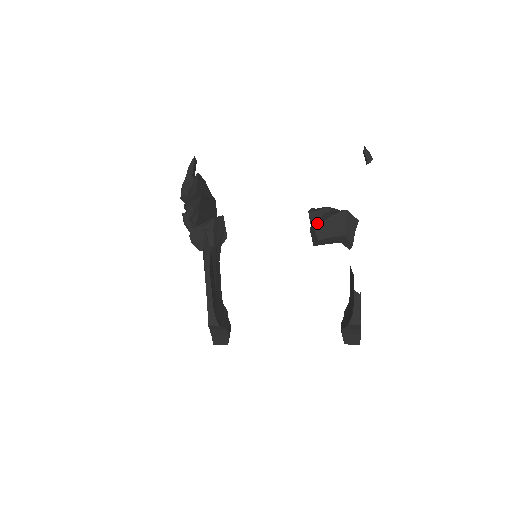
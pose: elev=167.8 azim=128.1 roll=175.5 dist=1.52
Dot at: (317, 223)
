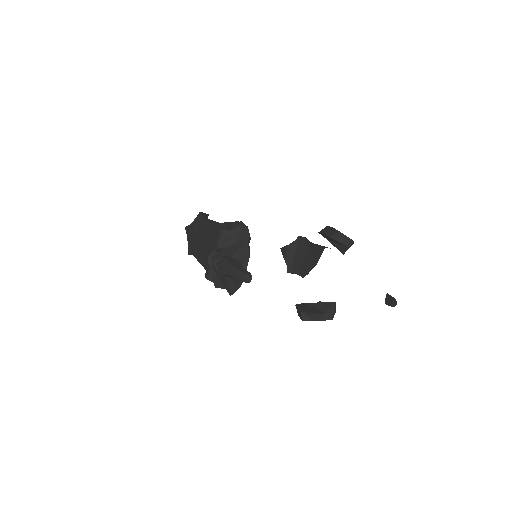
Dot at: occluded
